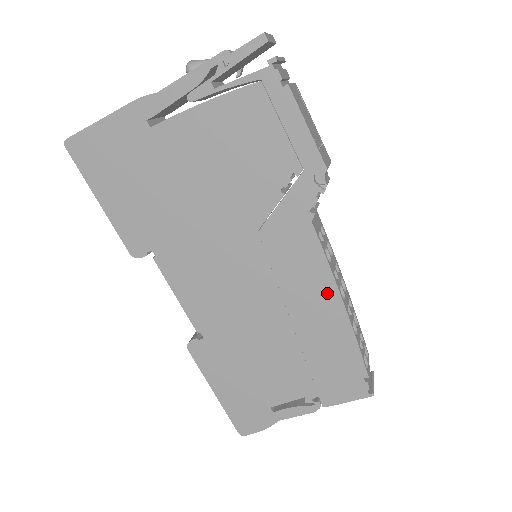
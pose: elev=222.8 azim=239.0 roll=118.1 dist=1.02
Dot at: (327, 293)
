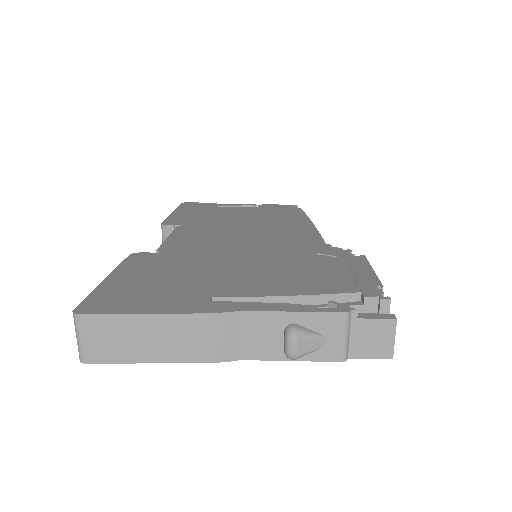
Dot at: occluded
